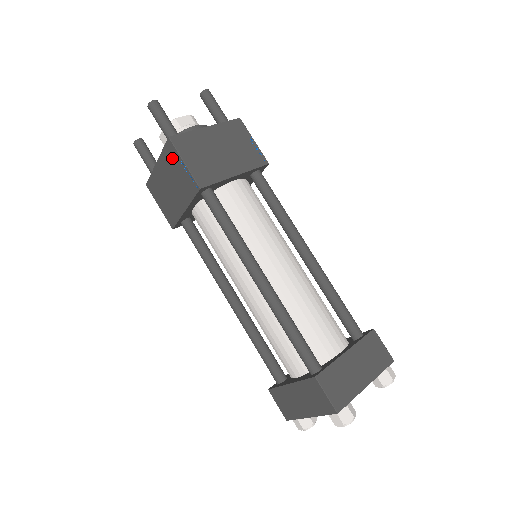
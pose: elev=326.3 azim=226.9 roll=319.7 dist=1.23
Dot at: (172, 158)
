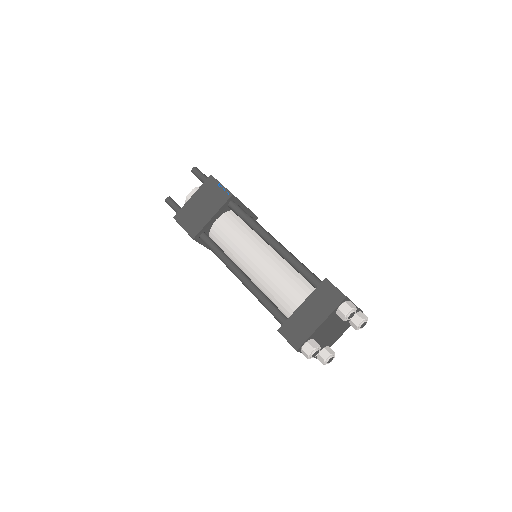
Dot at: (210, 186)
